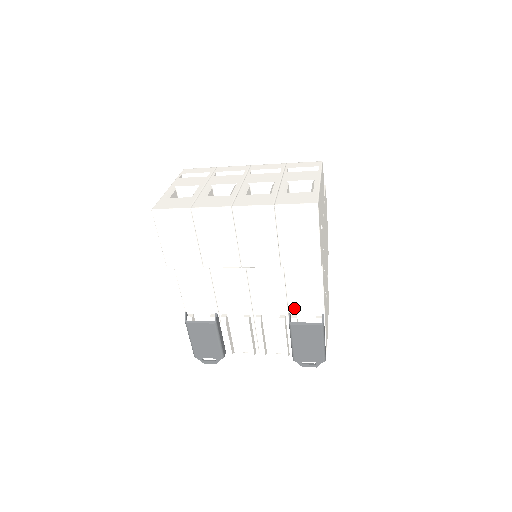
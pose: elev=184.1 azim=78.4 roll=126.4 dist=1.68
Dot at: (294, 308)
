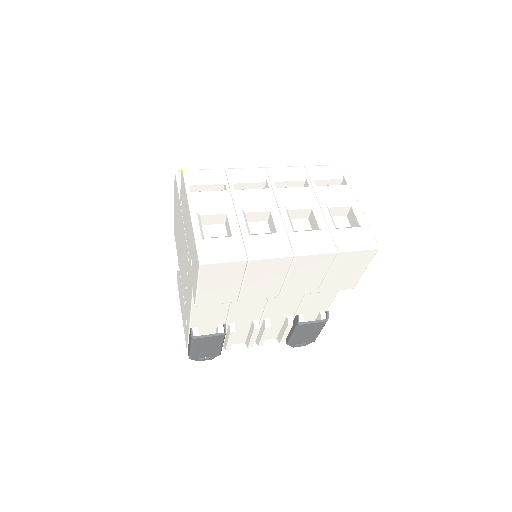
Dot at: (303, 310)
